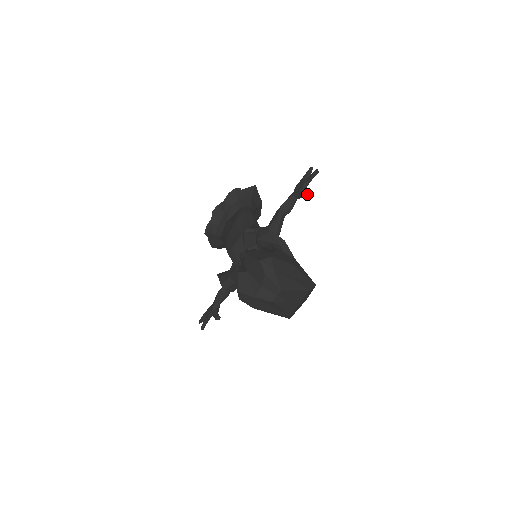
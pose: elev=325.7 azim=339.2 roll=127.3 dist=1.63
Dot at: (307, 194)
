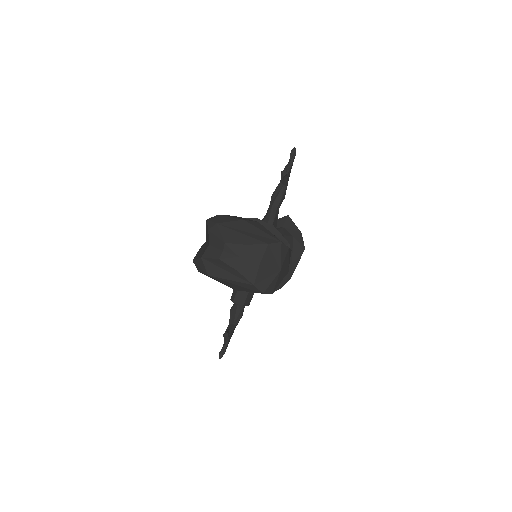
Dot at: (283, 170)
